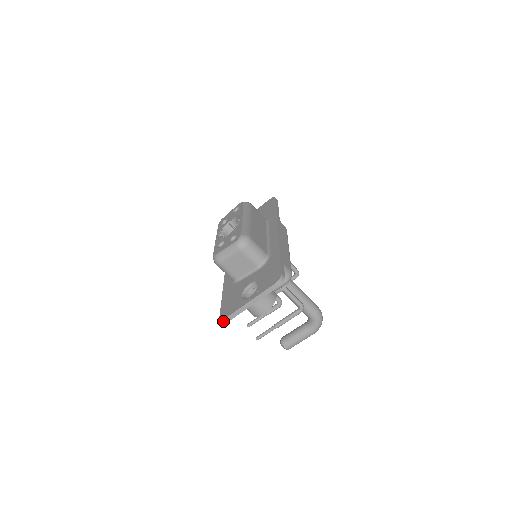
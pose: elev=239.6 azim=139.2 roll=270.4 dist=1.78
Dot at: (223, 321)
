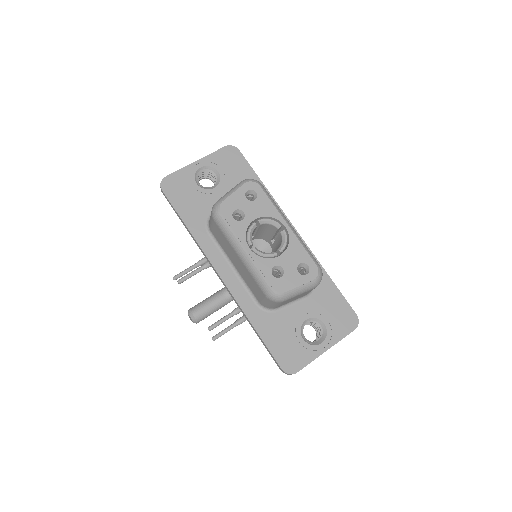
Dot at: (289, 374)
